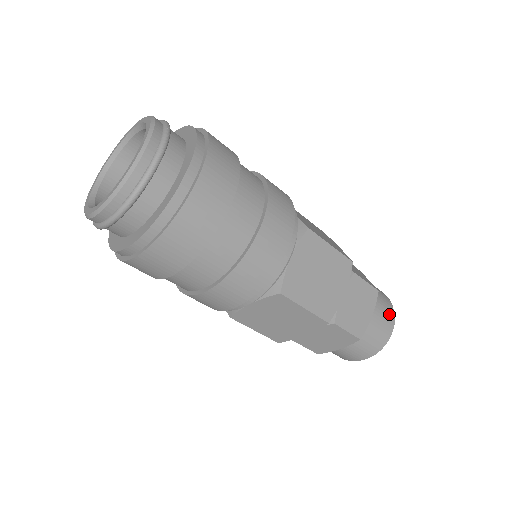
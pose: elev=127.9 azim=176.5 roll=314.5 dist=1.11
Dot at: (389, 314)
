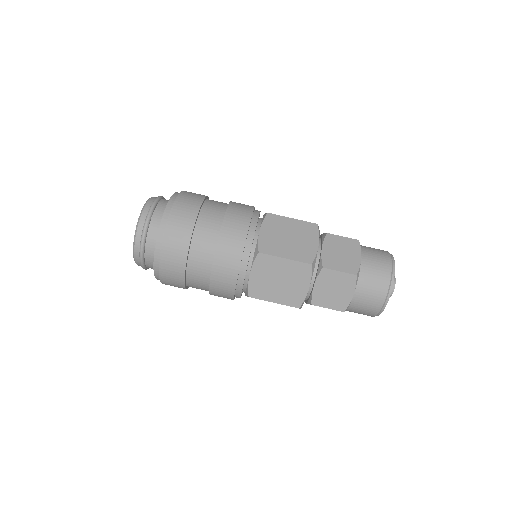
Dot at: (384, 256)
